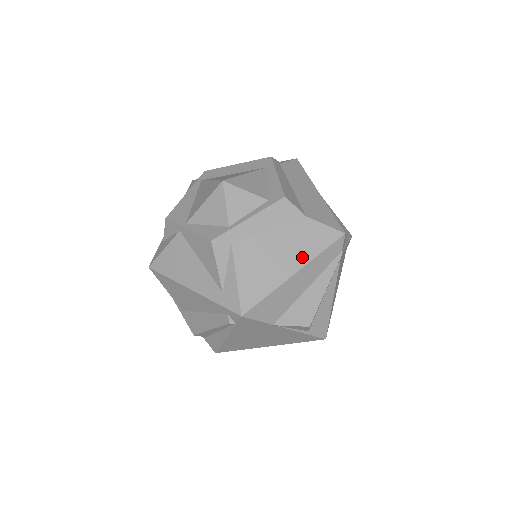
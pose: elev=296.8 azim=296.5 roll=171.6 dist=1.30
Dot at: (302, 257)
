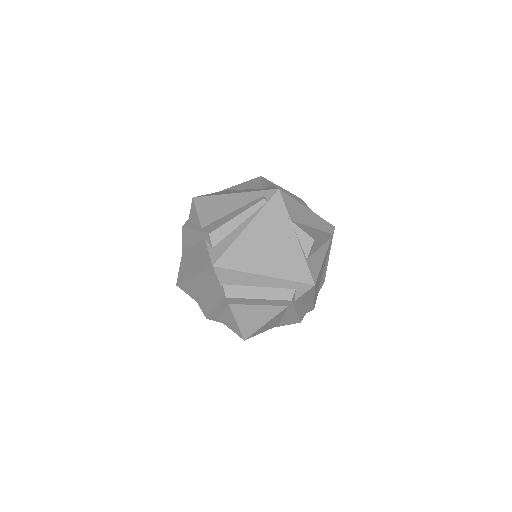
Dot at: occluded
